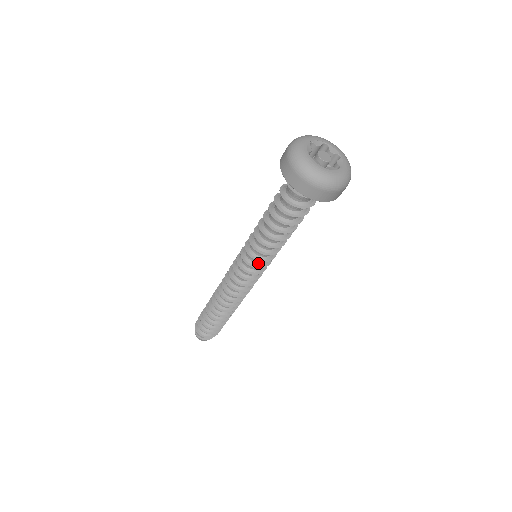
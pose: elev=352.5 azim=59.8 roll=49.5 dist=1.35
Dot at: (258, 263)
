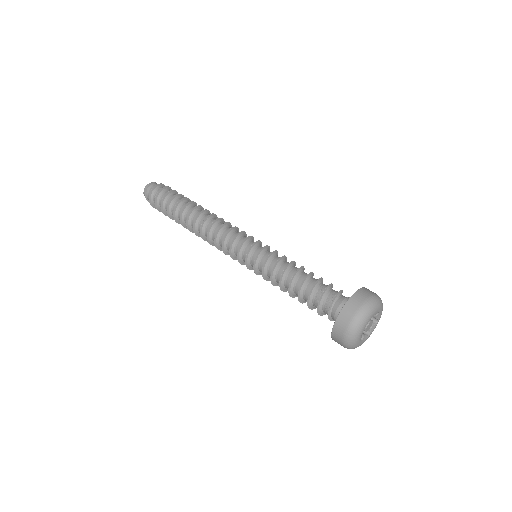
Dot at: occluded
